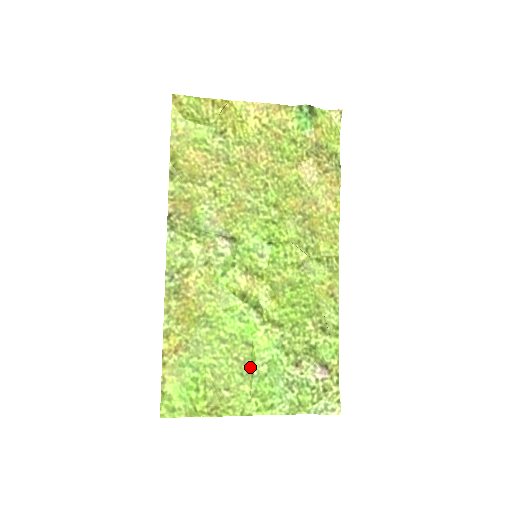
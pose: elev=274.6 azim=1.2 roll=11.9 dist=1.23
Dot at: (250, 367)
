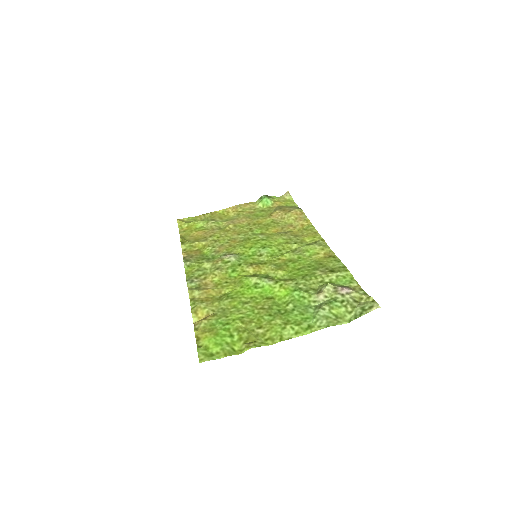
Dot at: (276, 309)
